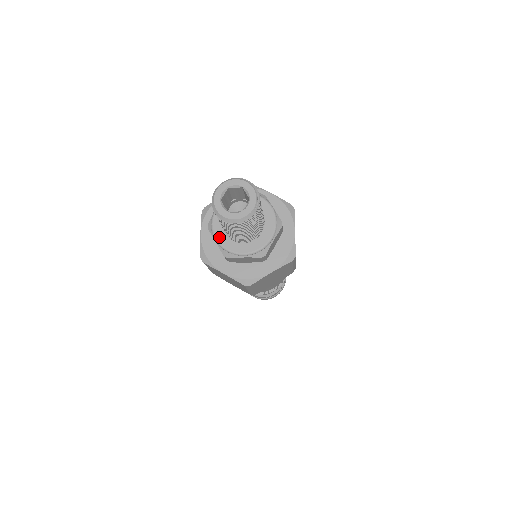
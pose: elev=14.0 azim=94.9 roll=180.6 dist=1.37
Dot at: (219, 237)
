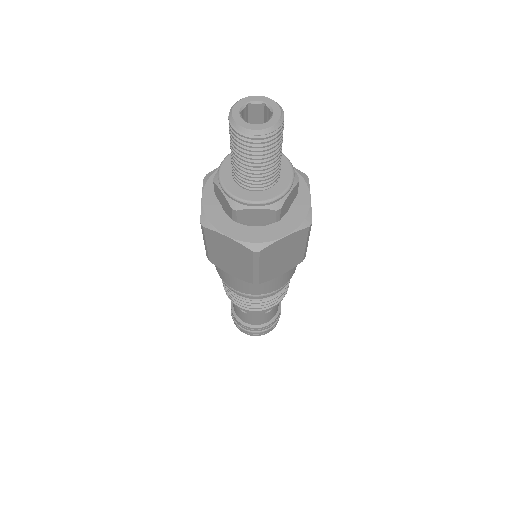
Dot at: (227, 185)
